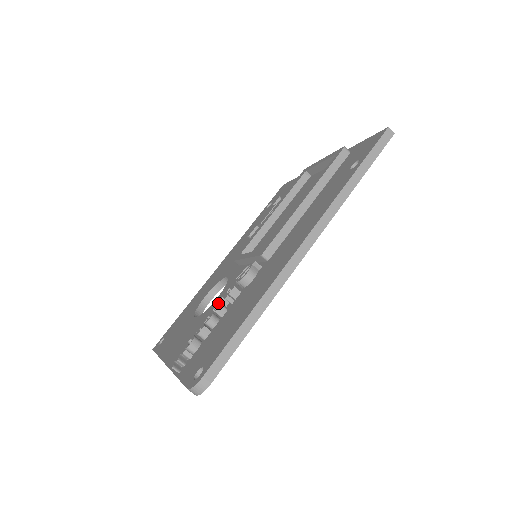
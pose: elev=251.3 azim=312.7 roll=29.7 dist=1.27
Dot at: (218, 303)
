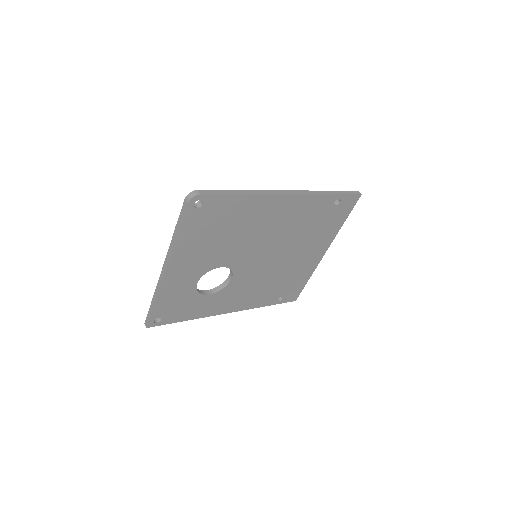
Dot at: occluded
